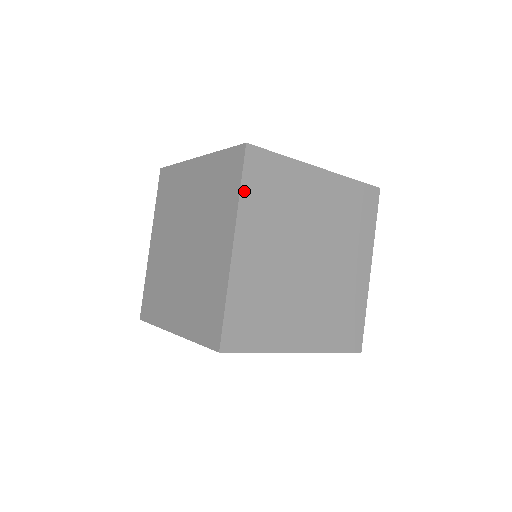
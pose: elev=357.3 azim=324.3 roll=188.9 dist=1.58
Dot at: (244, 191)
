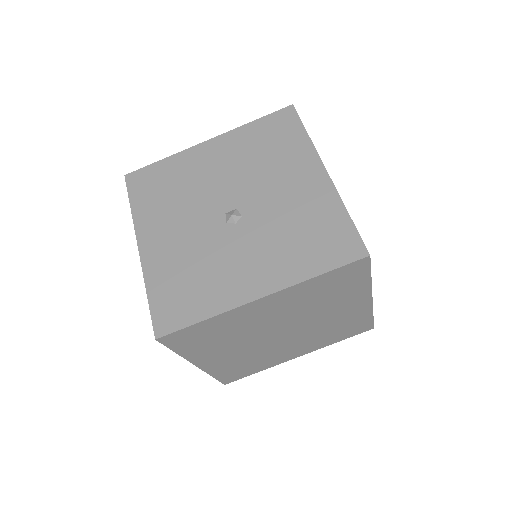
Dot at: (180, 351)
